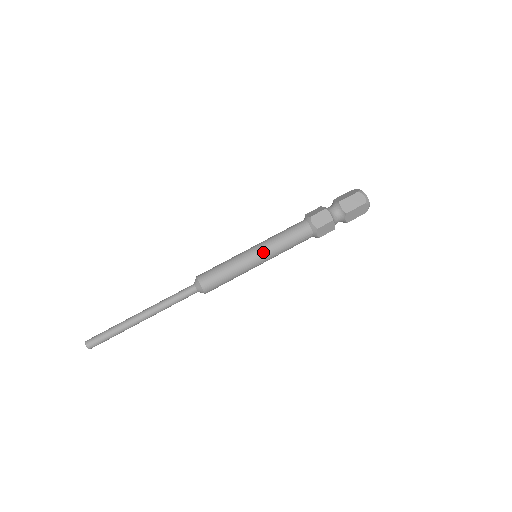
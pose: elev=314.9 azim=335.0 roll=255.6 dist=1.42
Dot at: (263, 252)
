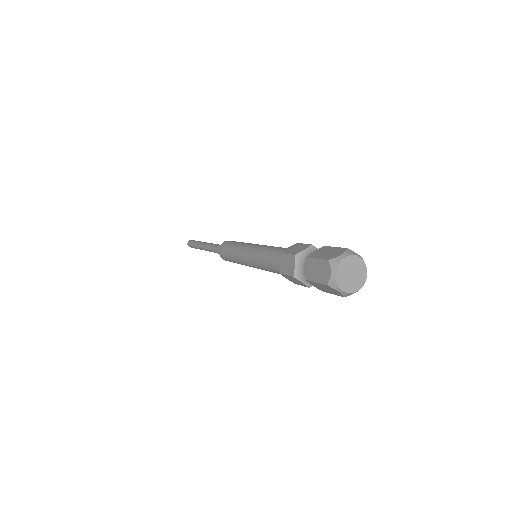
Dot at: (249, 258)
